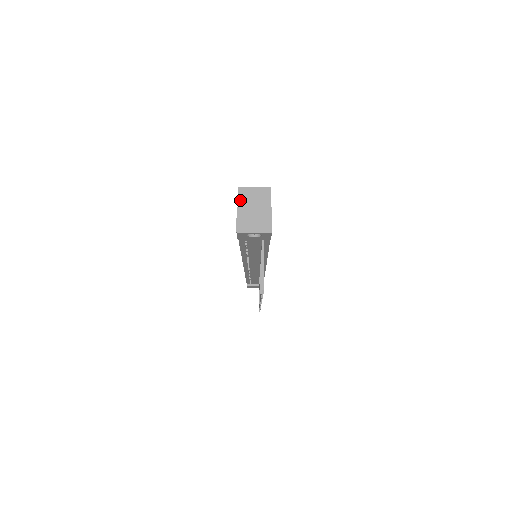
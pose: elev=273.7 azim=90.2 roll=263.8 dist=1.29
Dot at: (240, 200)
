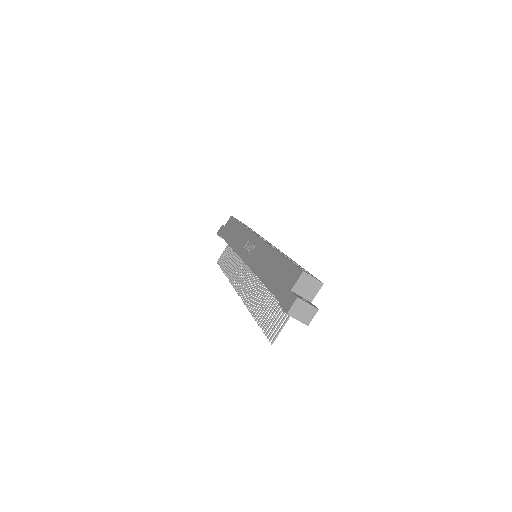
Dot at: (299, 281)
